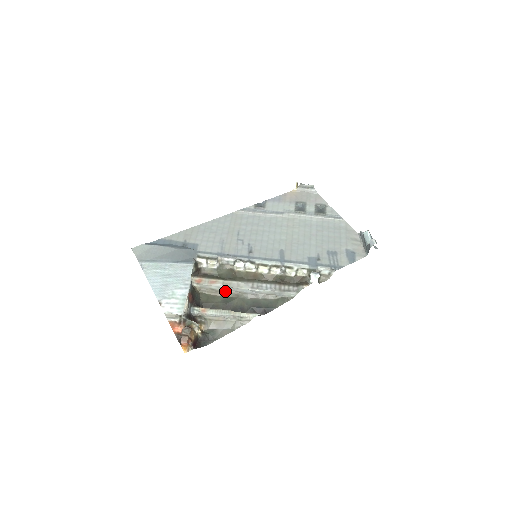
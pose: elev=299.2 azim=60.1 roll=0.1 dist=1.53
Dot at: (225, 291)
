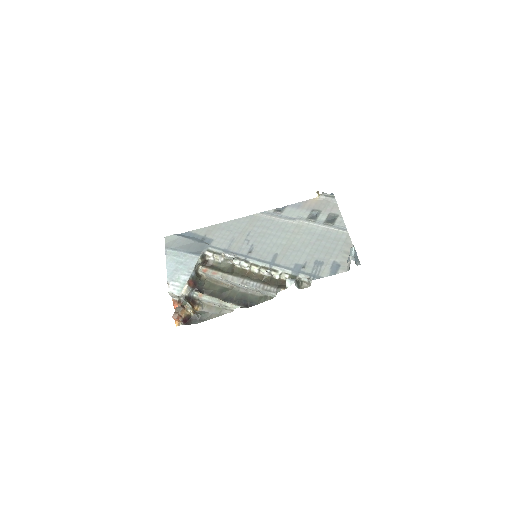
Dot at: (224, 282)
